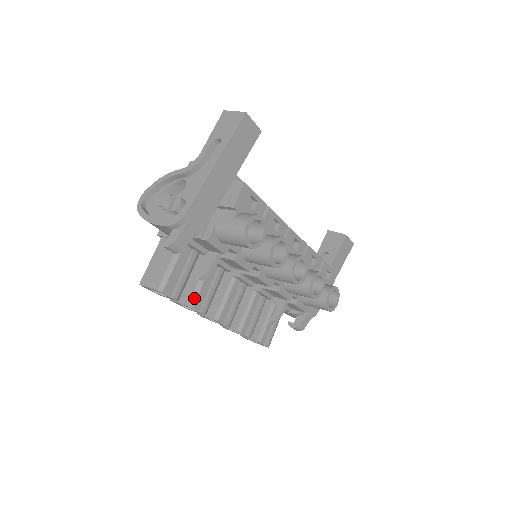
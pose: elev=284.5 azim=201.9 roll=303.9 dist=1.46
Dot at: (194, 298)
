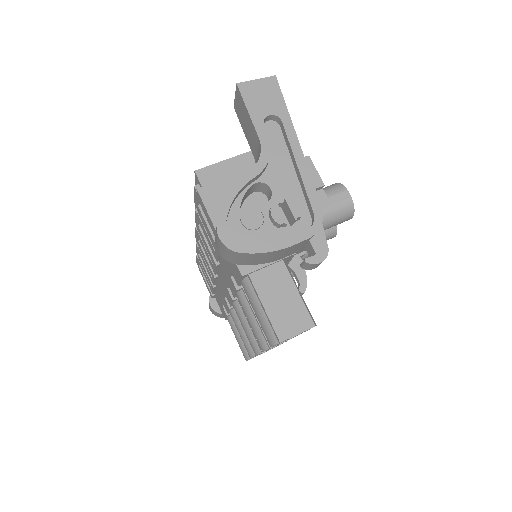
Dot at: occluded
